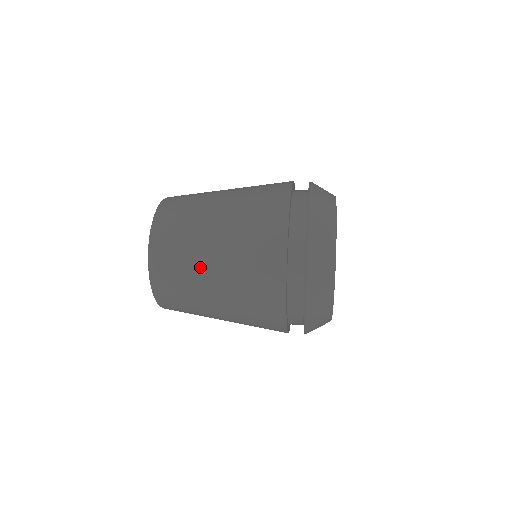
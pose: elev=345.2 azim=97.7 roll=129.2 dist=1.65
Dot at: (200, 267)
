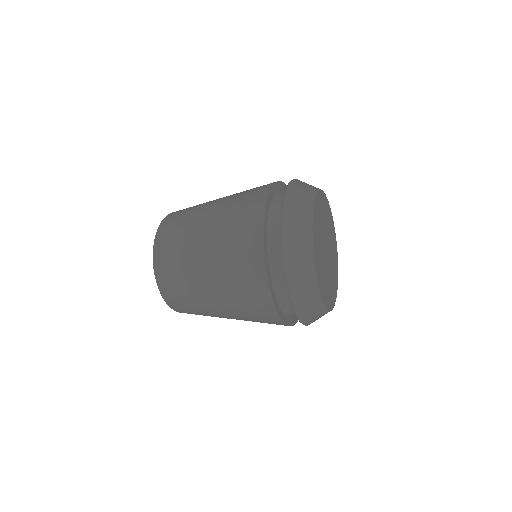
Dot at: occluded
